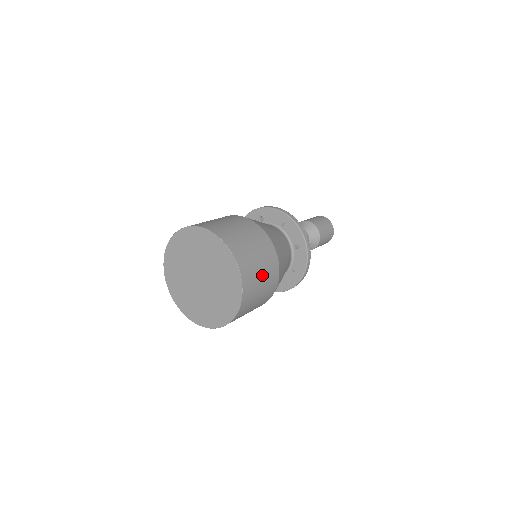
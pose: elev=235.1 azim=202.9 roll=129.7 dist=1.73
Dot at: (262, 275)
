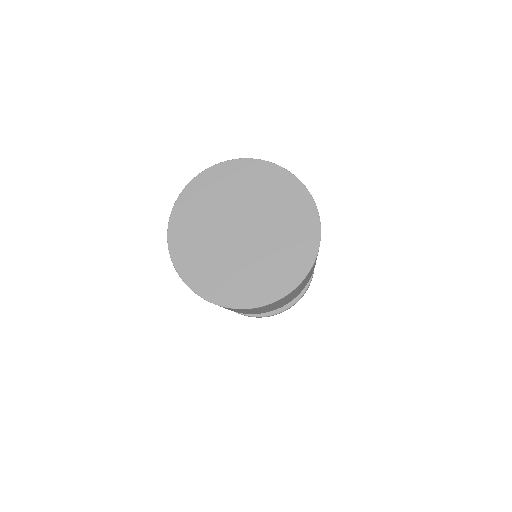
Dot at: occluded
